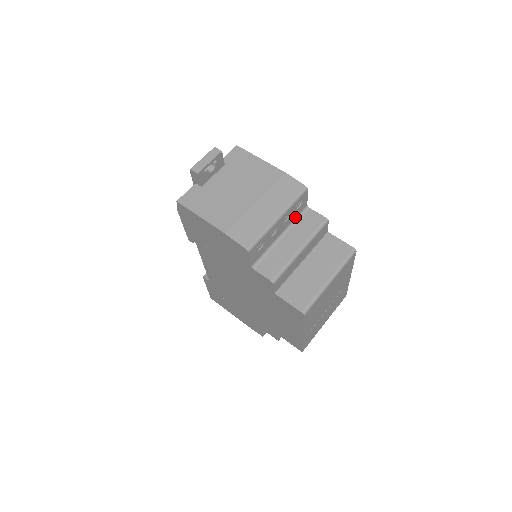
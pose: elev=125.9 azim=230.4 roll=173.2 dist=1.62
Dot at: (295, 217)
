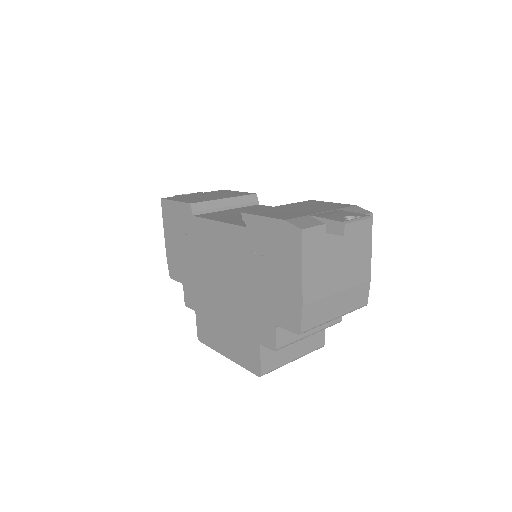
Dot at: occluded
